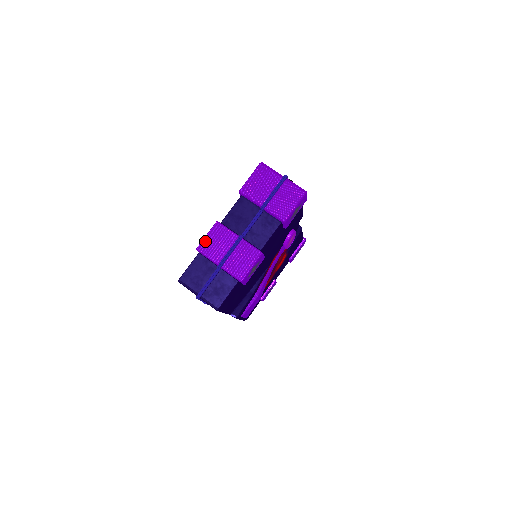
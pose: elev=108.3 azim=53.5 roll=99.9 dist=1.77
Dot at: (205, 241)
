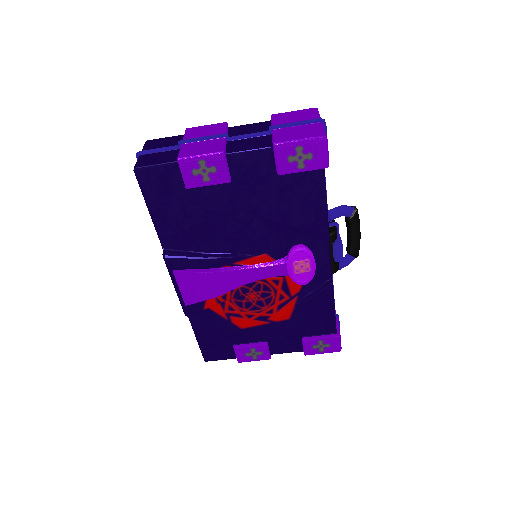
Dot at: (199, 127)
